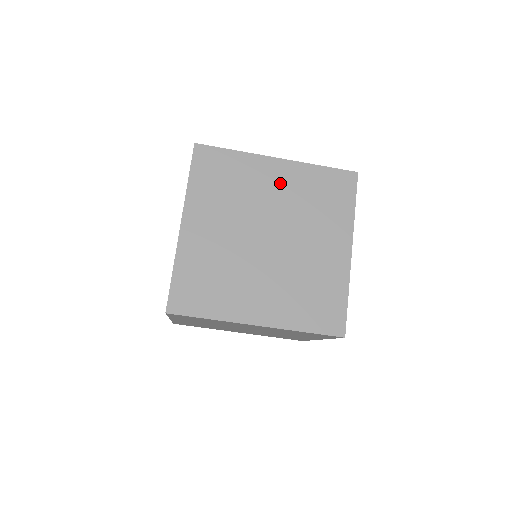
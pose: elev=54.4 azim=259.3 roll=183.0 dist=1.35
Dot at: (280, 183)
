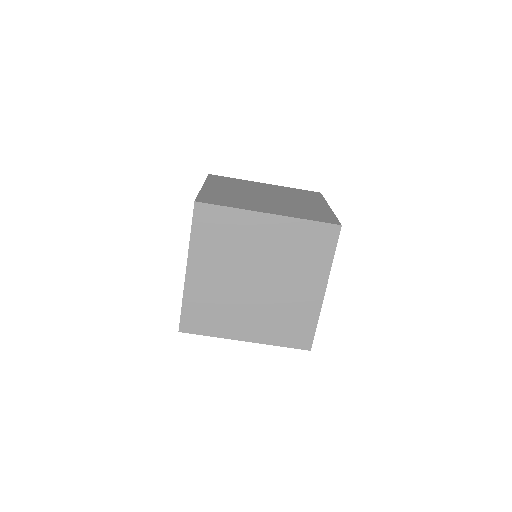
Dot at: (269, 188)
